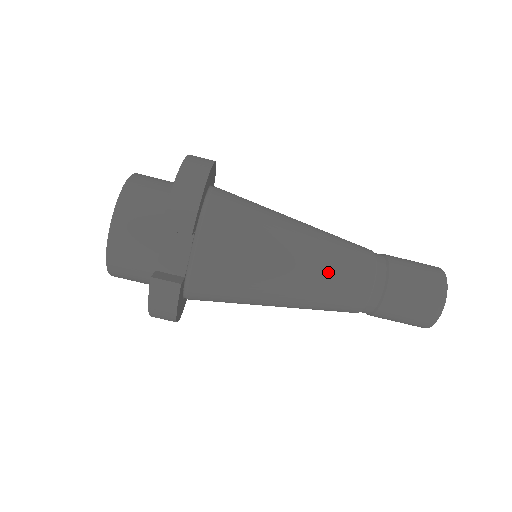
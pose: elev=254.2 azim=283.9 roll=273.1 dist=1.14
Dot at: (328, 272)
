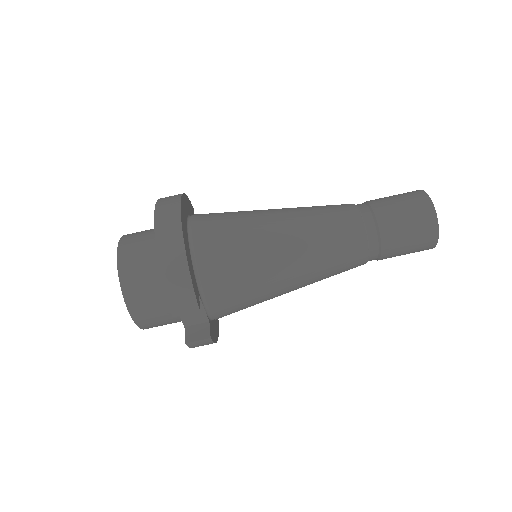
Dot at: (324, 261)
